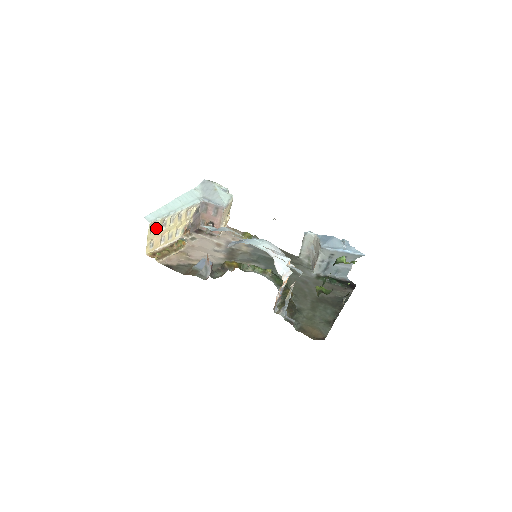
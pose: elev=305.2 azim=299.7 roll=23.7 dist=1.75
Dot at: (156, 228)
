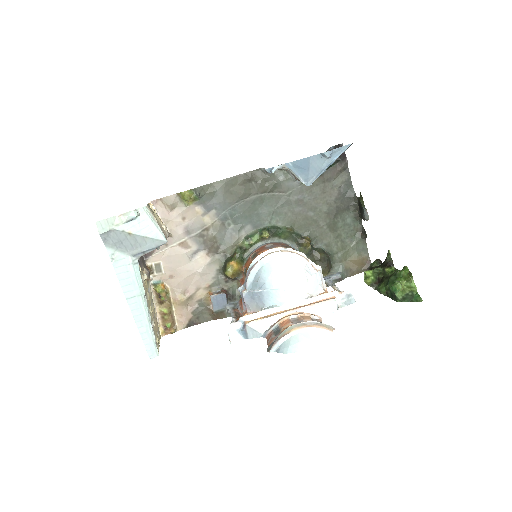
Dot at: occluded
